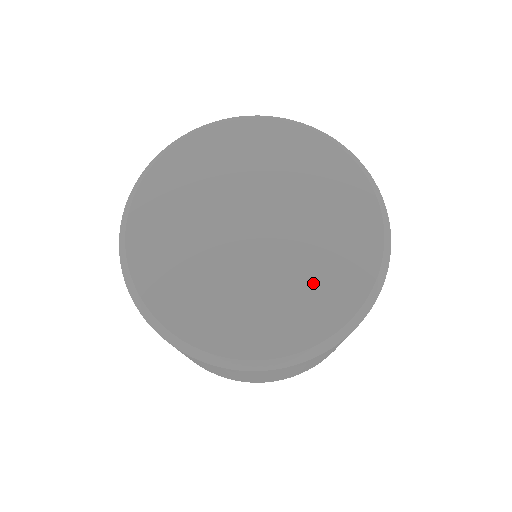
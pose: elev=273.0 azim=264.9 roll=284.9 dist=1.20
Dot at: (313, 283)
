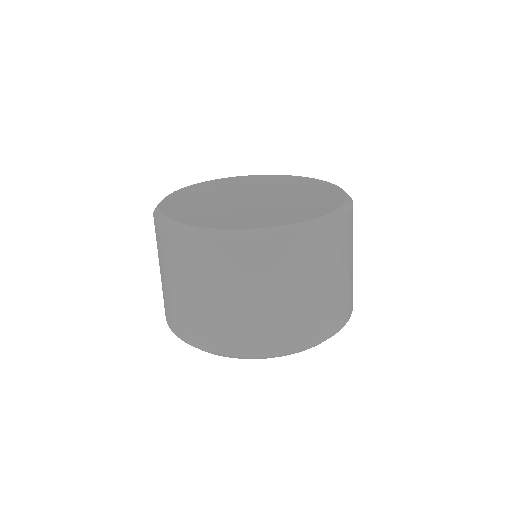
Dot at: (306, 202)
